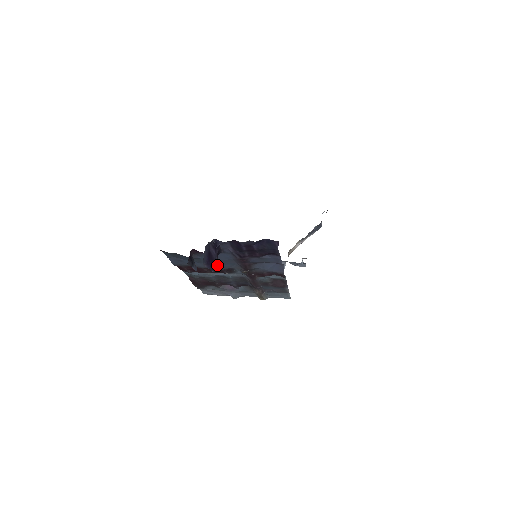
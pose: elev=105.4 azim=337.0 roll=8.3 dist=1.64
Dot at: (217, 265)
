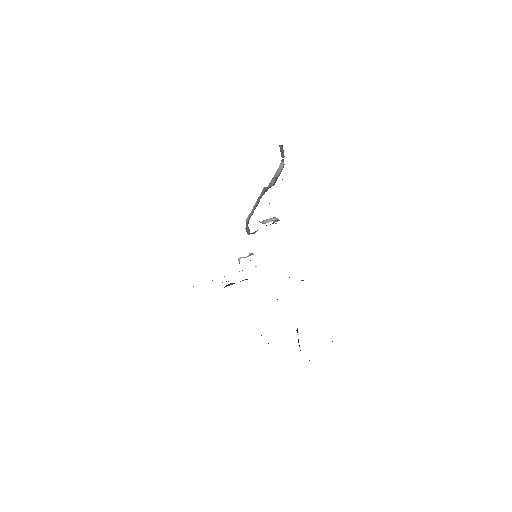
Dot at: occluded
